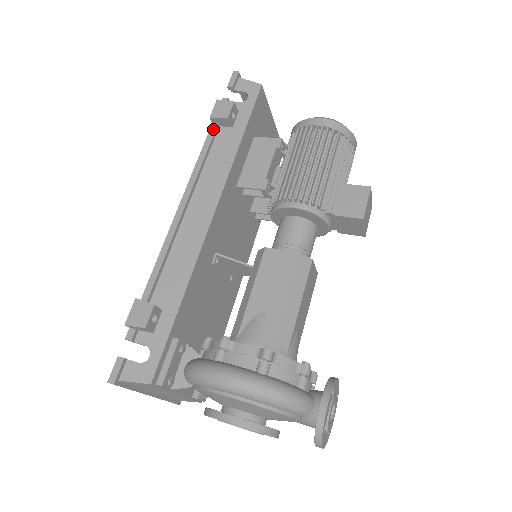
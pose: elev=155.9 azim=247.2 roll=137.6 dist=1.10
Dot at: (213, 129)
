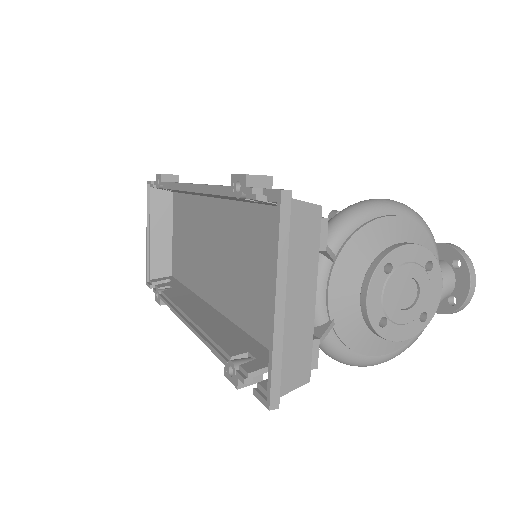
Dot at: (166, 181)
